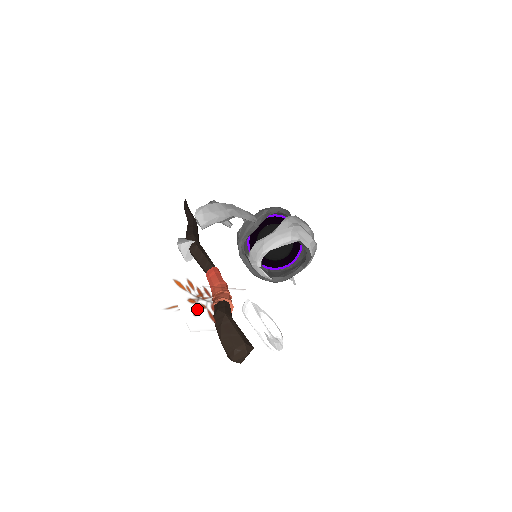
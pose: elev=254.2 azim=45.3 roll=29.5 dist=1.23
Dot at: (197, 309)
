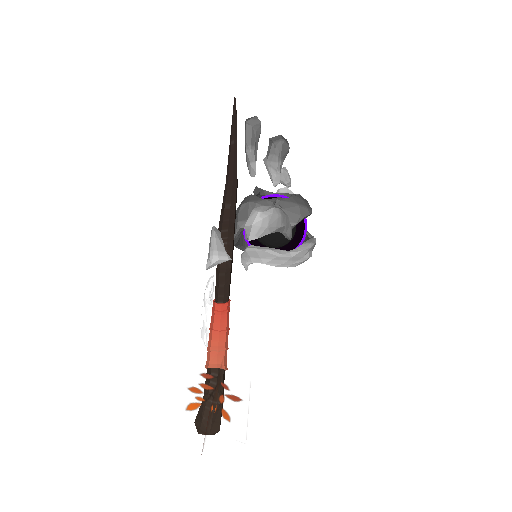
Dot at: occluded
